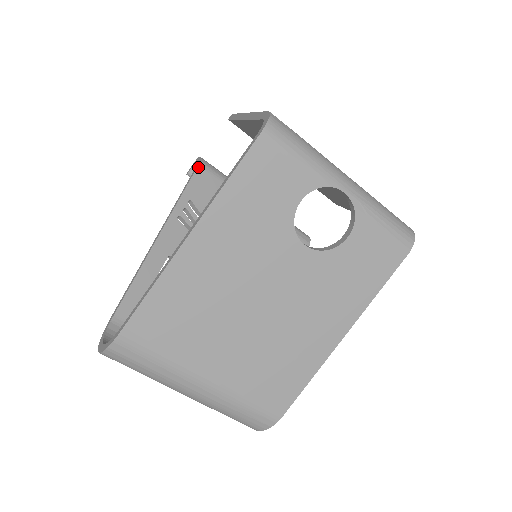
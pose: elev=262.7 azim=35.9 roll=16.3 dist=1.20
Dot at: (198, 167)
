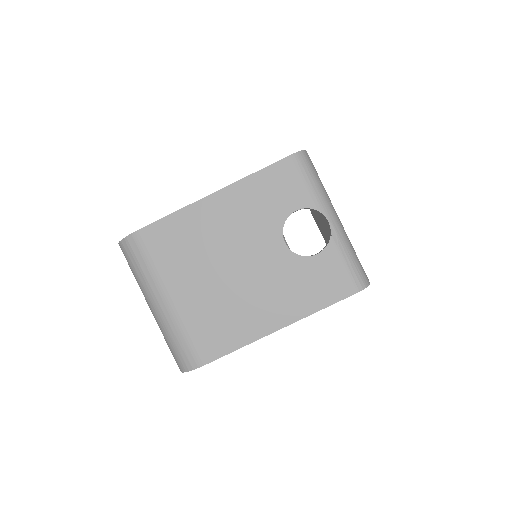
Dot at: occluded
